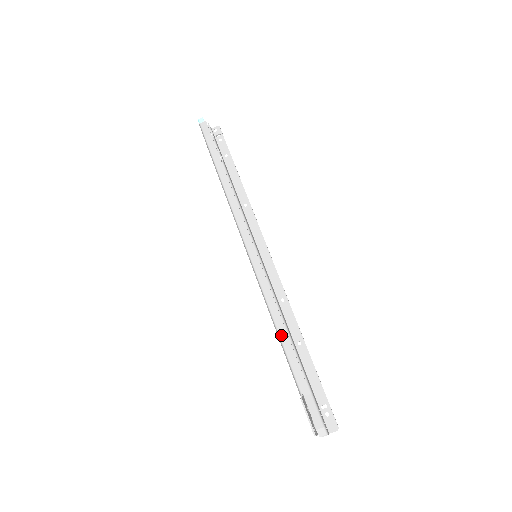
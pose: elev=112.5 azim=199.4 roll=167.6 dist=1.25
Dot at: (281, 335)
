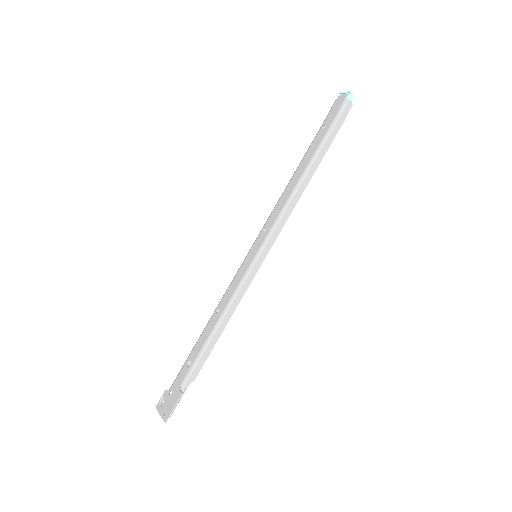
Dot at: (214, 338)
